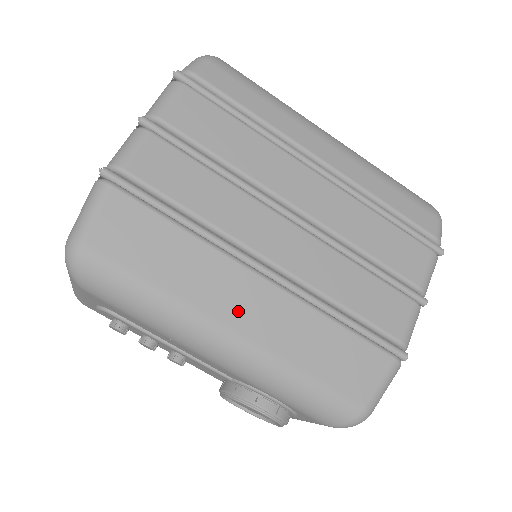
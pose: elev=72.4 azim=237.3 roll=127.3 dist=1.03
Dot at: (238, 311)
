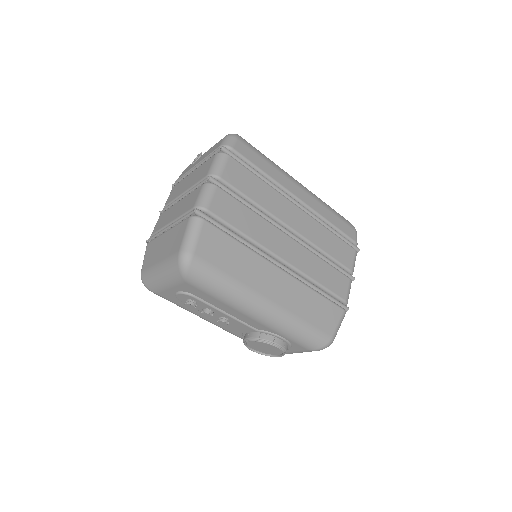
Dot at: (271, 289)
